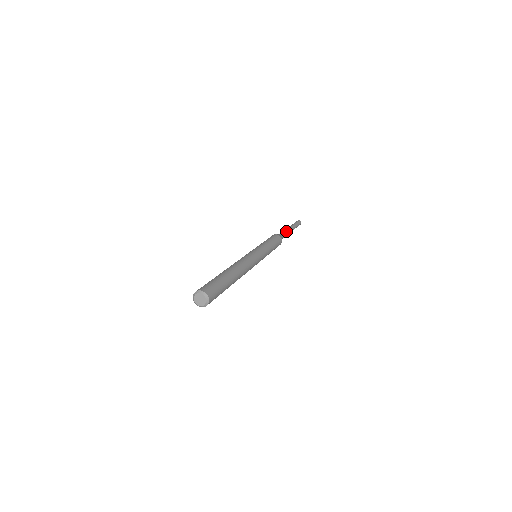
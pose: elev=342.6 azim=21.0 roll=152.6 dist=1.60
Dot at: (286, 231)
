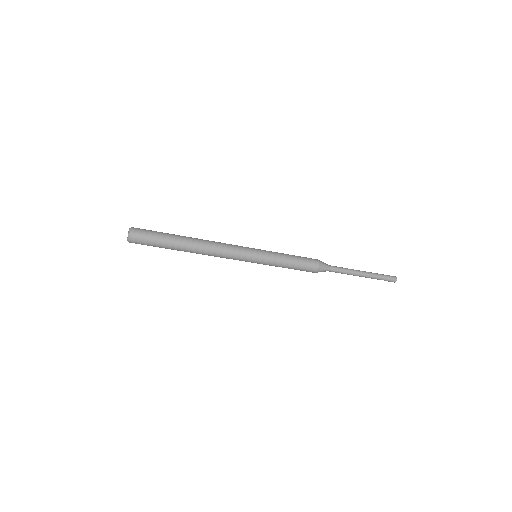
Dot at: (345, 268)
